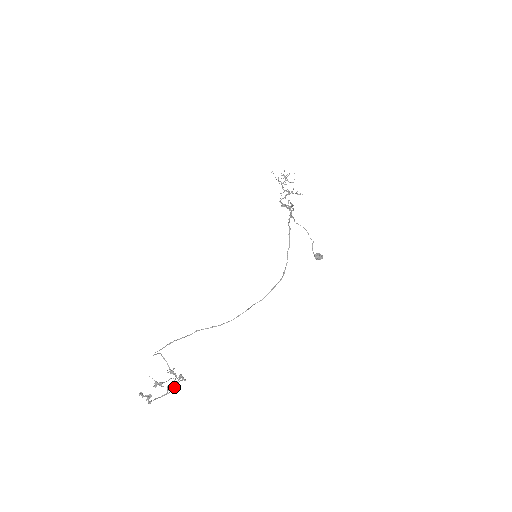
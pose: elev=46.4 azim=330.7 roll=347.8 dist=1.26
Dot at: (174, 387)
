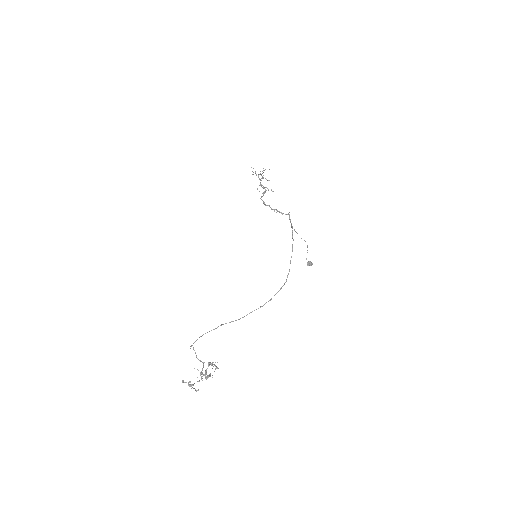
Dot at: (206, 373)
